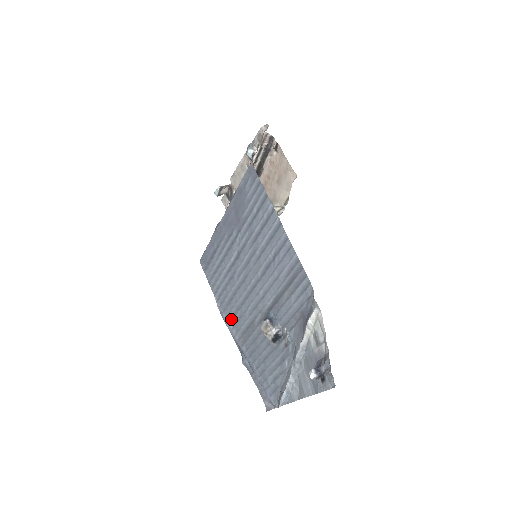
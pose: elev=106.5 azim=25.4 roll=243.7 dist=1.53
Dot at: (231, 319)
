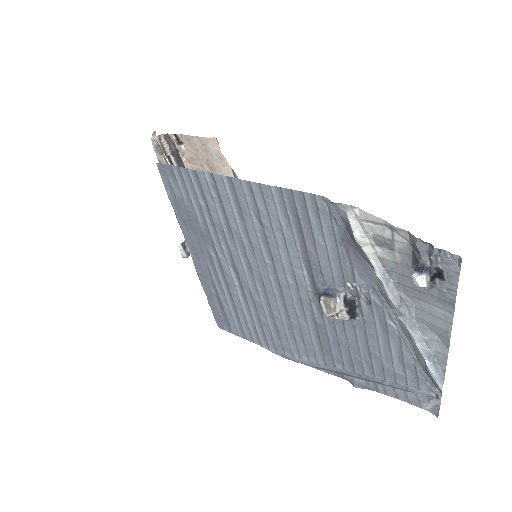
Dot at: (297, 350)
